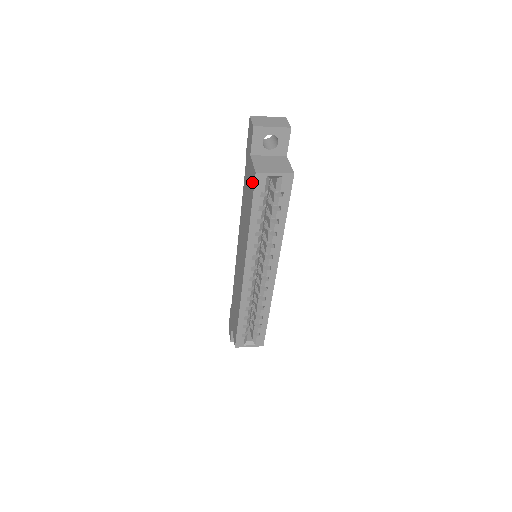
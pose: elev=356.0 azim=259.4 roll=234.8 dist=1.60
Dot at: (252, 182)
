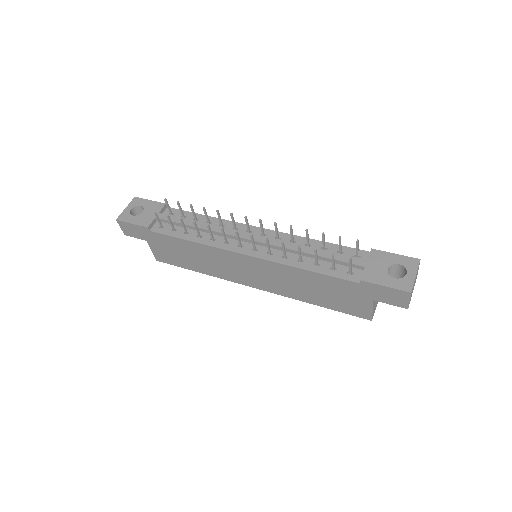
Dot at: (356, 312)
